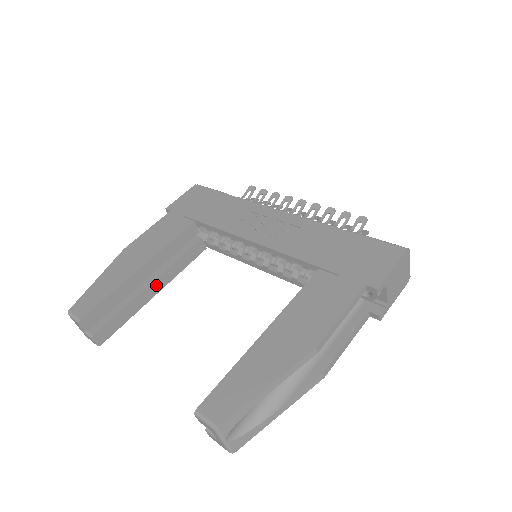
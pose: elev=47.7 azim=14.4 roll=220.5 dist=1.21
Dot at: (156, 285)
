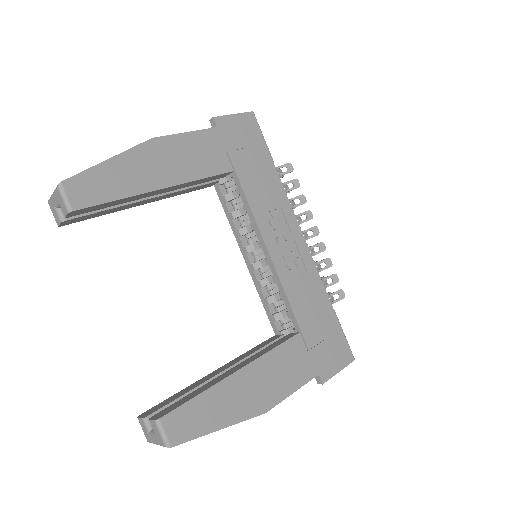
Dot at: (152, 199)
